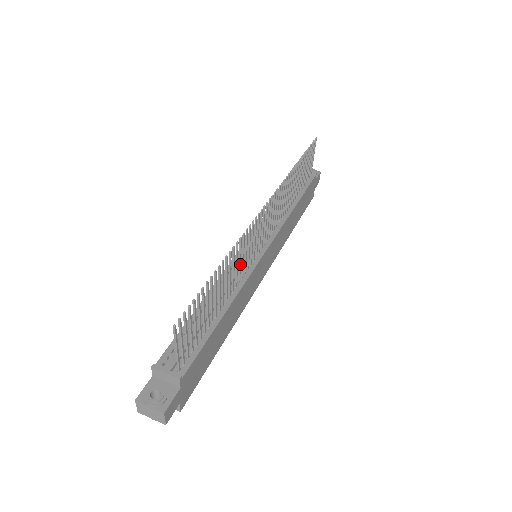
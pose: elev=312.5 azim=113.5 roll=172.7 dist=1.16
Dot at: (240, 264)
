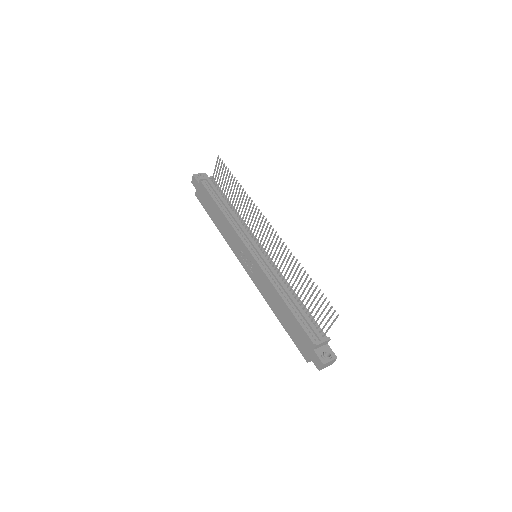
Dot at: occluded
